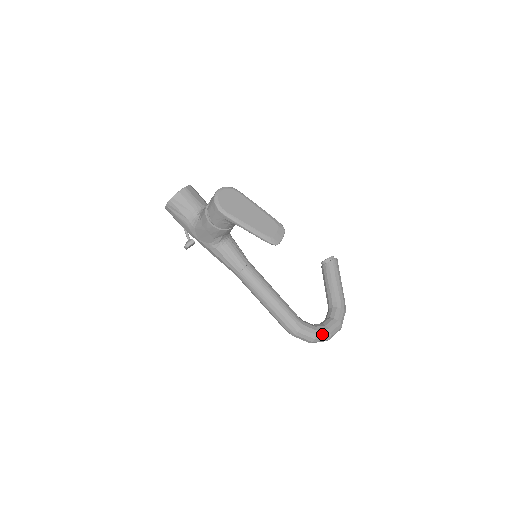
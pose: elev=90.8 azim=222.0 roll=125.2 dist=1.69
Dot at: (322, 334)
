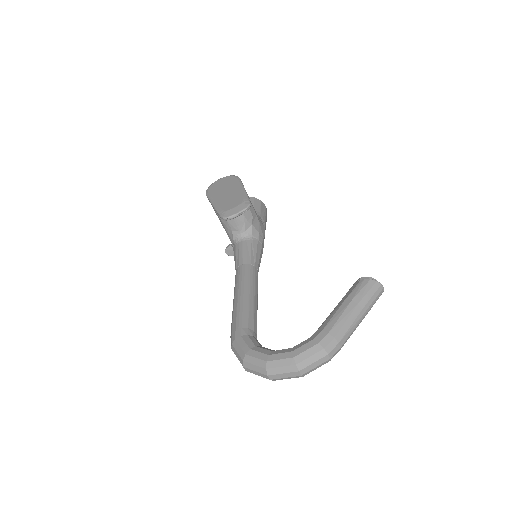
Dot at: (255, 357)
